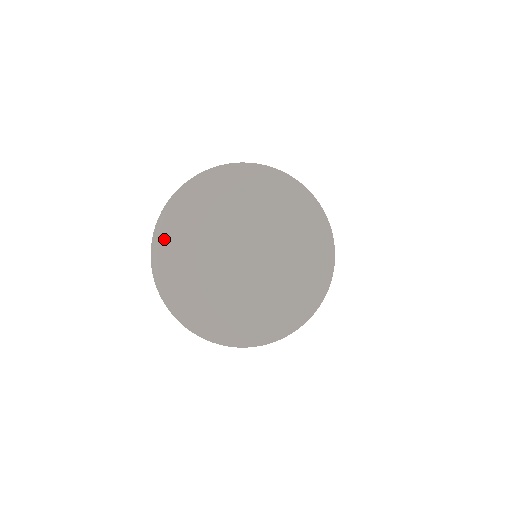
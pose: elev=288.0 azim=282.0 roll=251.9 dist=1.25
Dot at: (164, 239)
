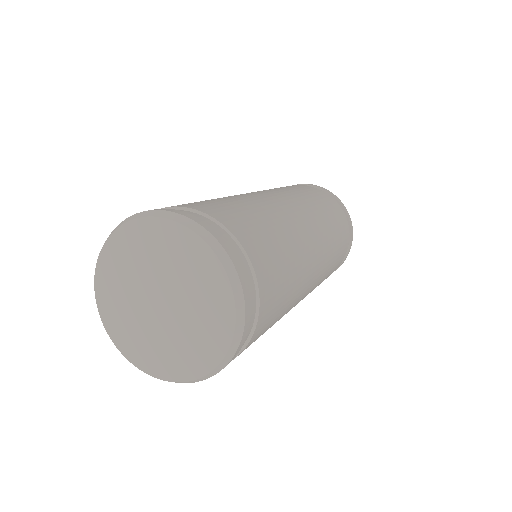
Dot at: (107, 255)
